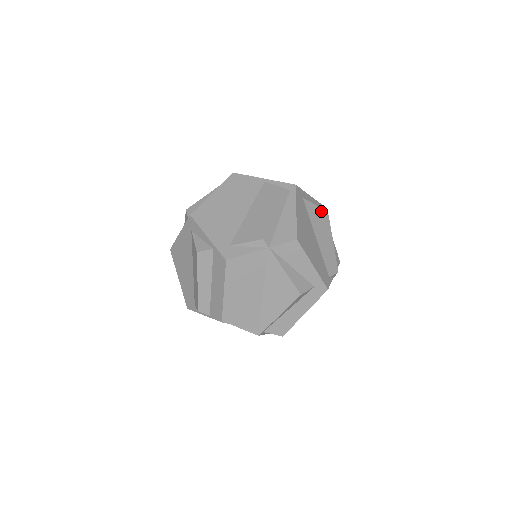
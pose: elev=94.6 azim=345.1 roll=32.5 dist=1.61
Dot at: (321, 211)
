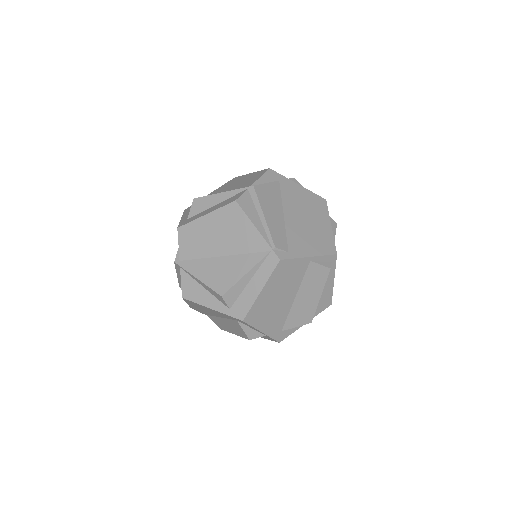
Dot at: occluded
